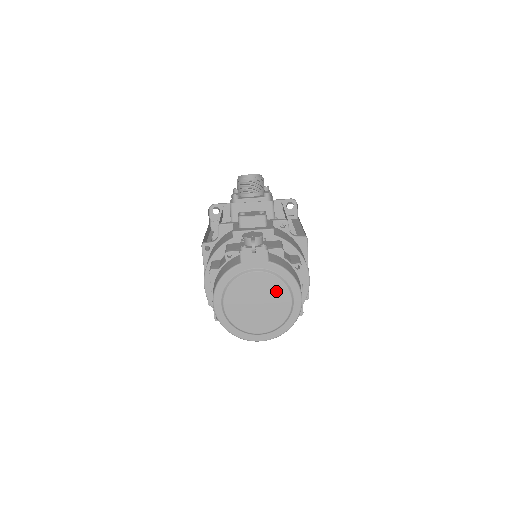
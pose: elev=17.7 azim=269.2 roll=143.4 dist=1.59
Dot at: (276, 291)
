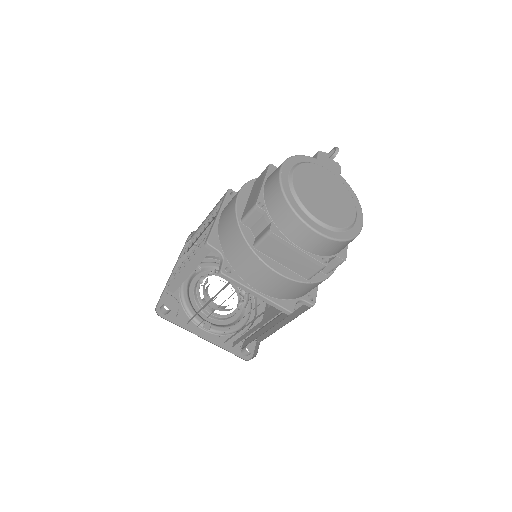
Dot at: (344, 197)
